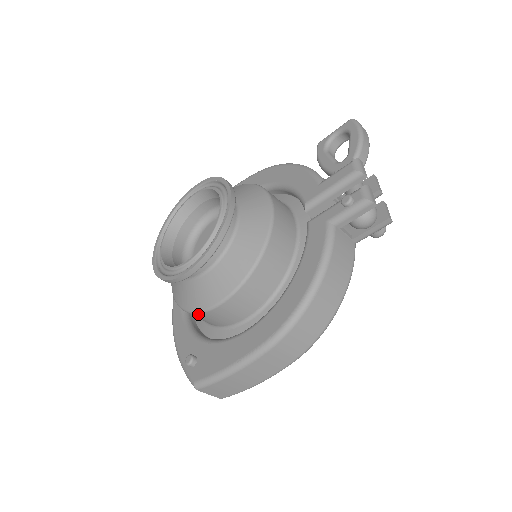
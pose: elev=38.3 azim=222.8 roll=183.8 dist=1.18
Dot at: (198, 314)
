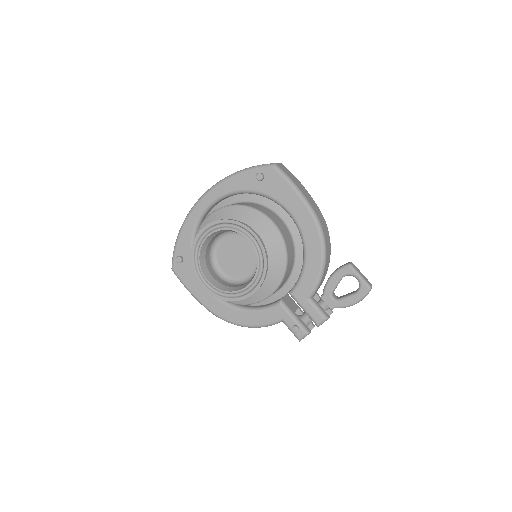
Dot at: occluded
